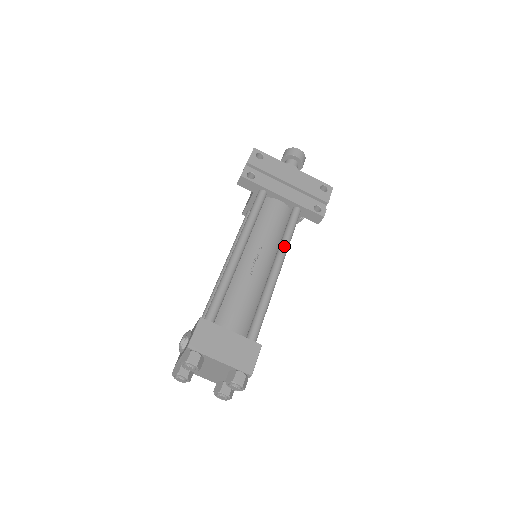
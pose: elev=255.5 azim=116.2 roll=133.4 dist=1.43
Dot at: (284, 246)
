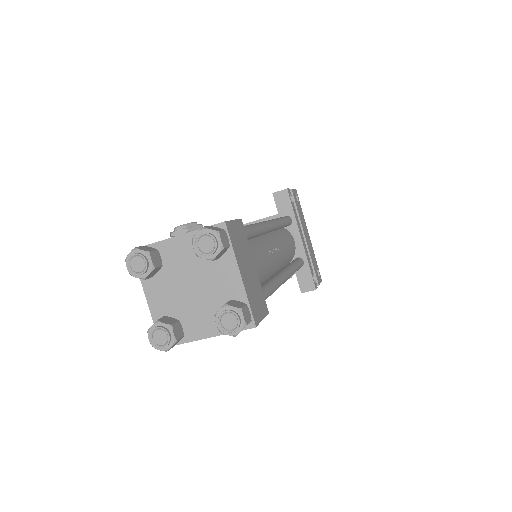
Dot at: (292, 270)
